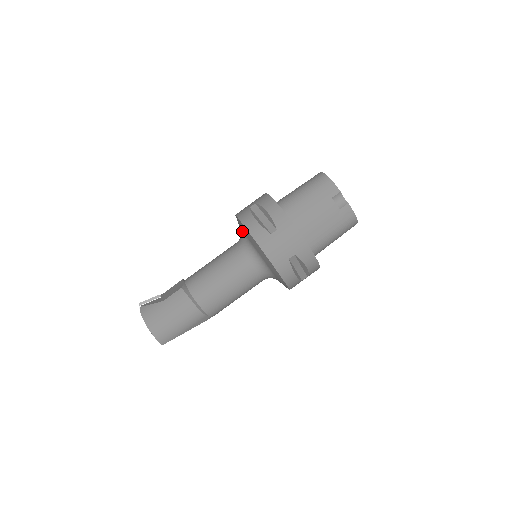
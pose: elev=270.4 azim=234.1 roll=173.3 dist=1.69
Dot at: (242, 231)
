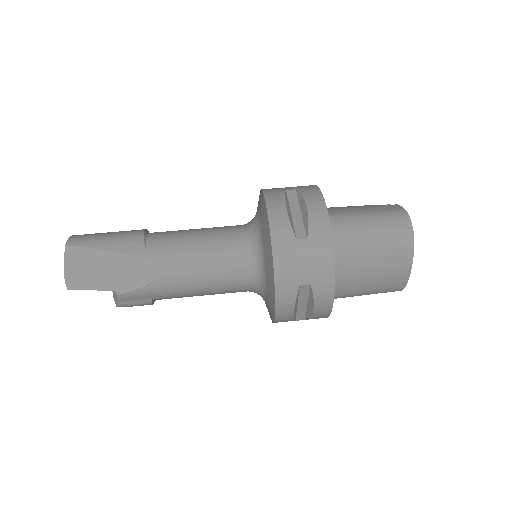
Dot at: occluded
